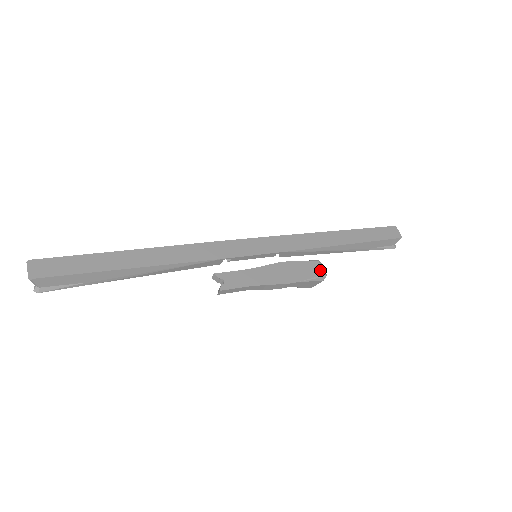
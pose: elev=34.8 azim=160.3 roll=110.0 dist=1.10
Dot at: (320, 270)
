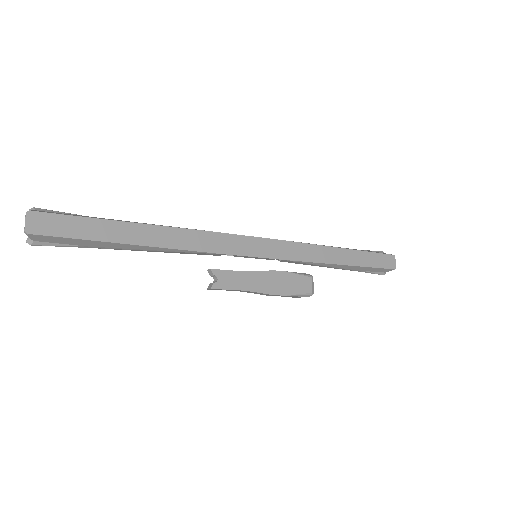
Dot at: (310, 287)
